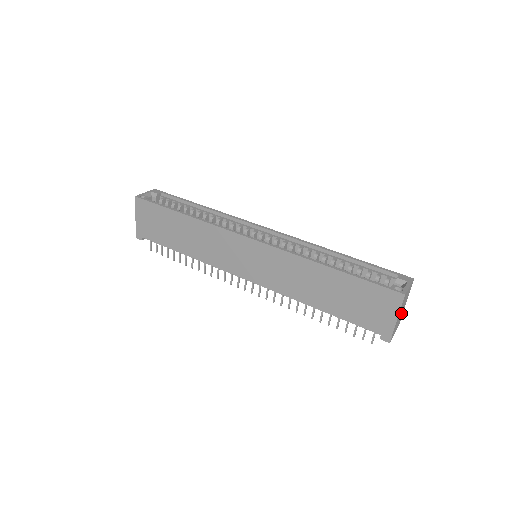
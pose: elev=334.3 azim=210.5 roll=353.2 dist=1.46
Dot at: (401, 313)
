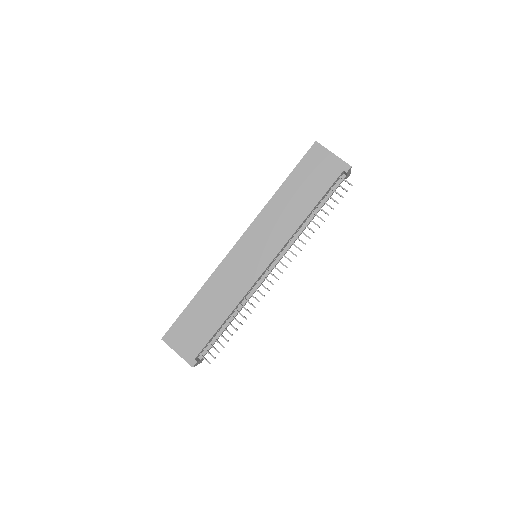
Dot at: occluded
